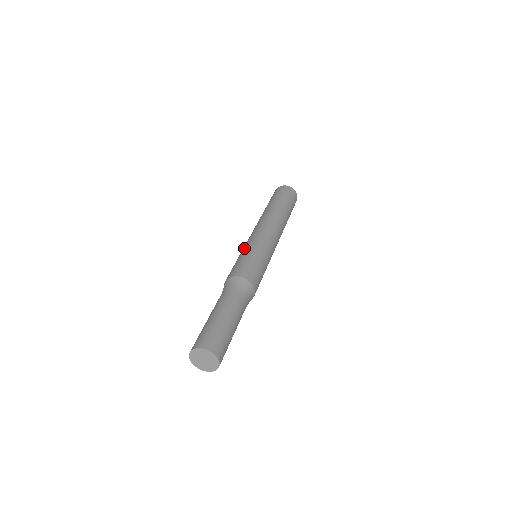
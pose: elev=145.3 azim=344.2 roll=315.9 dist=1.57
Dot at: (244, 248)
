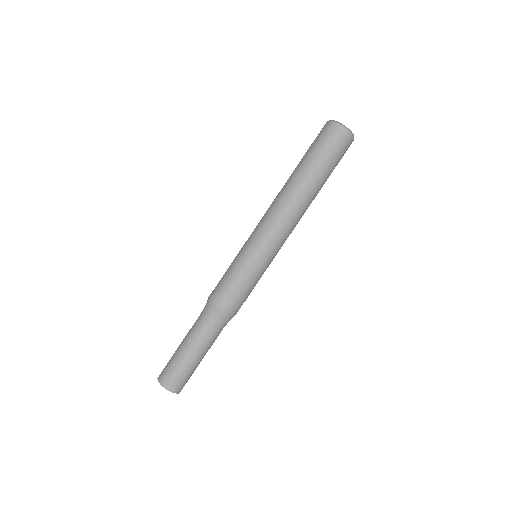
Dot at: (250, 259)
